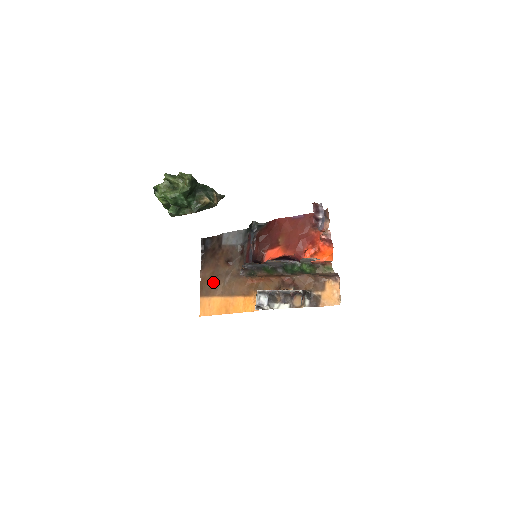
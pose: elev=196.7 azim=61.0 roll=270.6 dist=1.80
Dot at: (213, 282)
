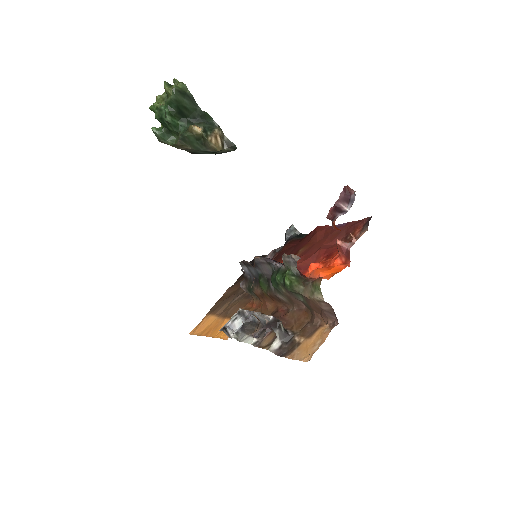
Dot at: (225, 299)
